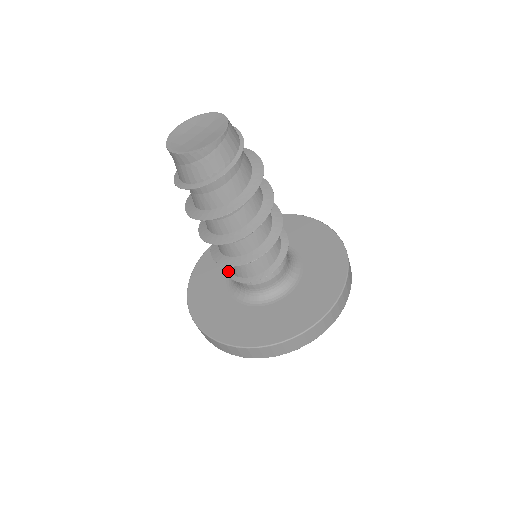
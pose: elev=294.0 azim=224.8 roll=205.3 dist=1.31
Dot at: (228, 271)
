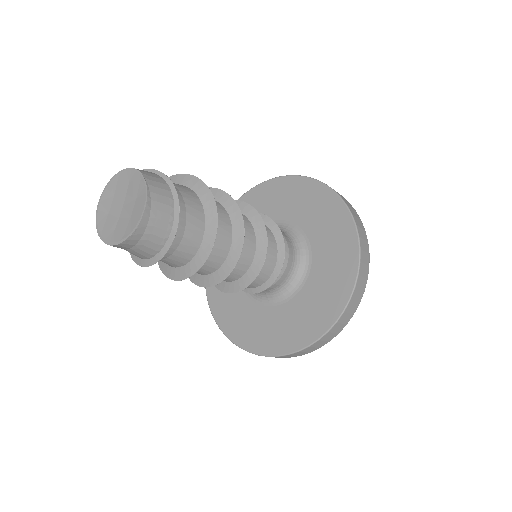
Dot at: occluded
